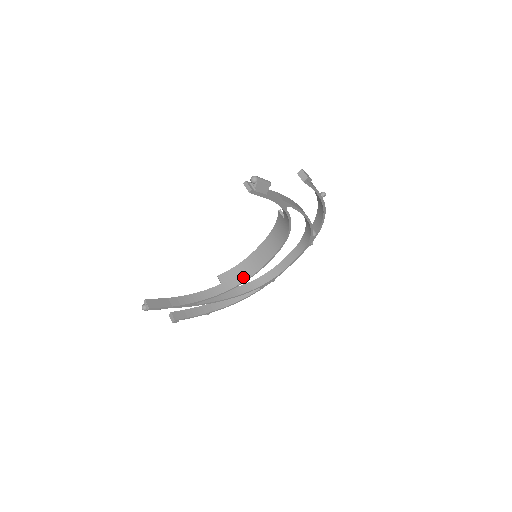
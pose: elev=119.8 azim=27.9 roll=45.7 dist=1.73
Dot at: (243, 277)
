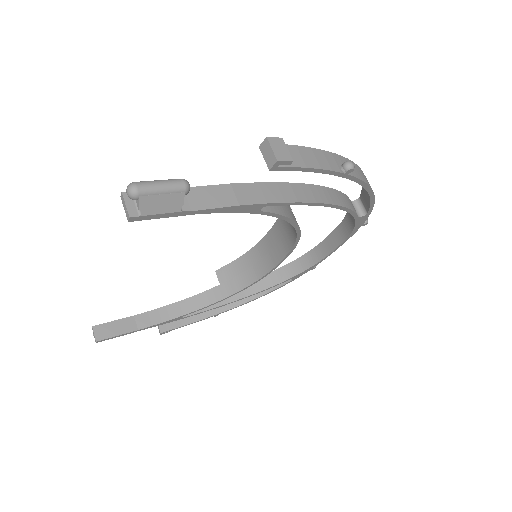
Dot at: (250, 277)
